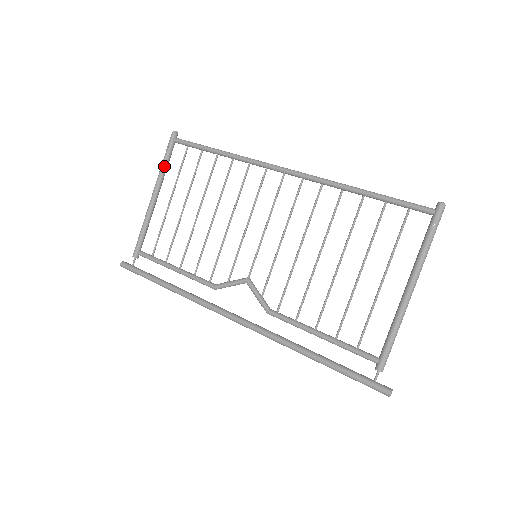
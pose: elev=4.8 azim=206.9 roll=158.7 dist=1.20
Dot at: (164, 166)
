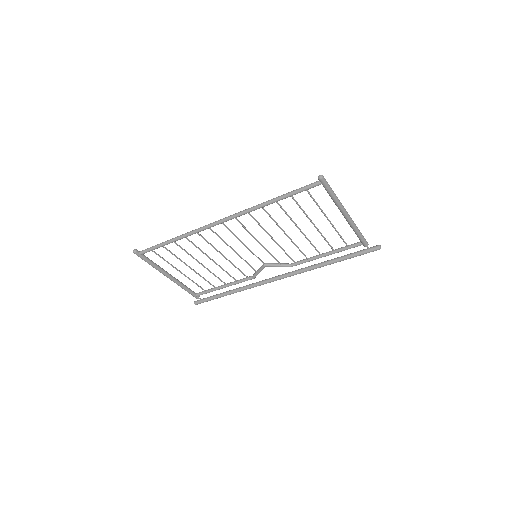
Dot at: (154, 266)
